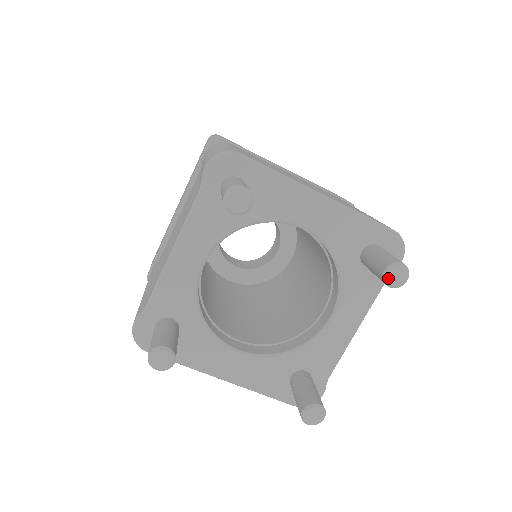
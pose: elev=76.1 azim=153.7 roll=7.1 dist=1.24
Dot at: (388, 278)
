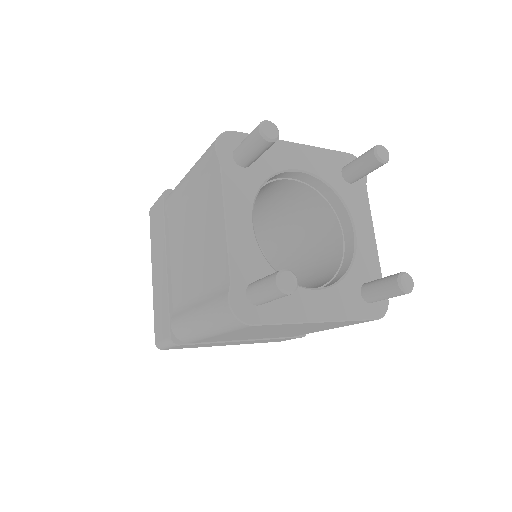
Dot at: (380, 156)
